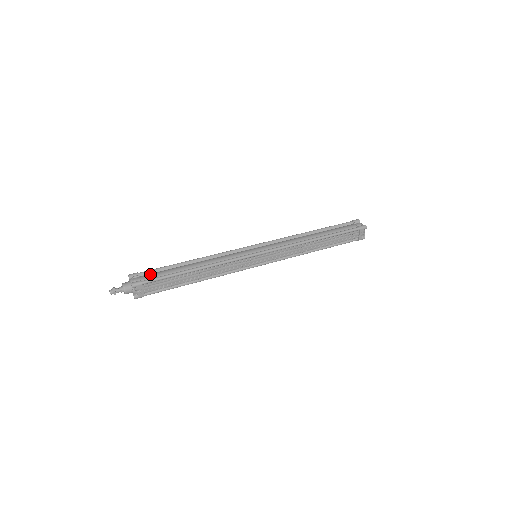
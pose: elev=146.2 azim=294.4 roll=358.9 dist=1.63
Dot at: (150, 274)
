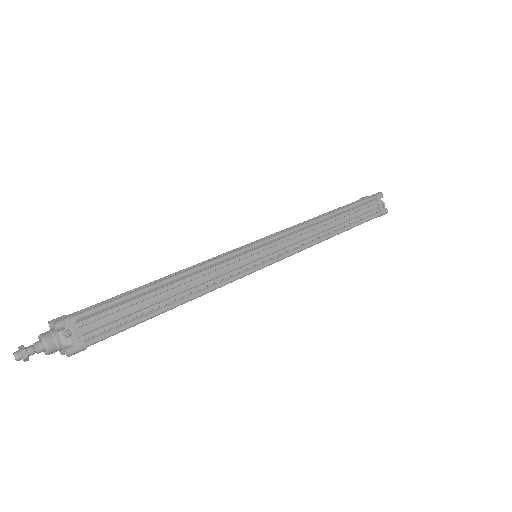
Dot at: occluded
